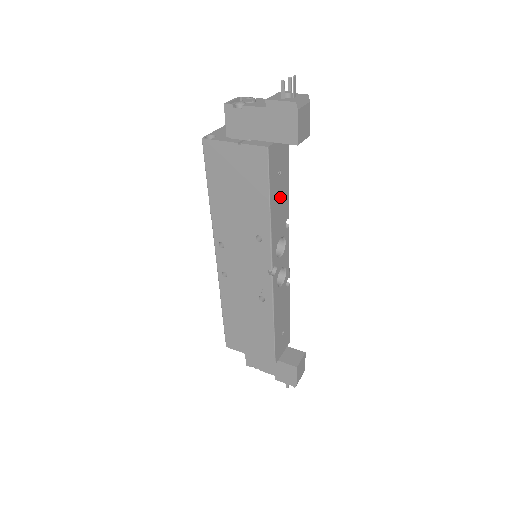
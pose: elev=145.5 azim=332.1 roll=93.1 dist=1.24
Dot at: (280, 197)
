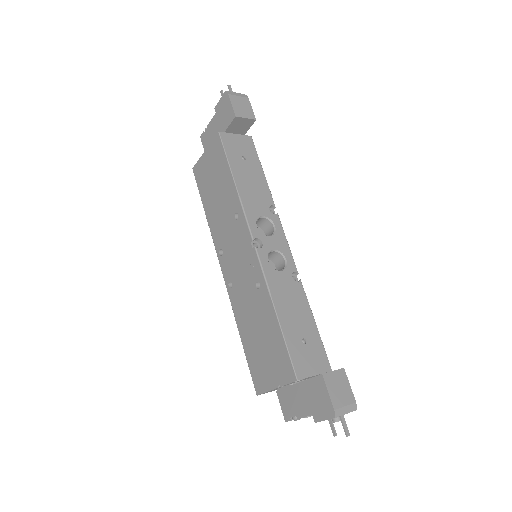
Dot at: (251, 179)
